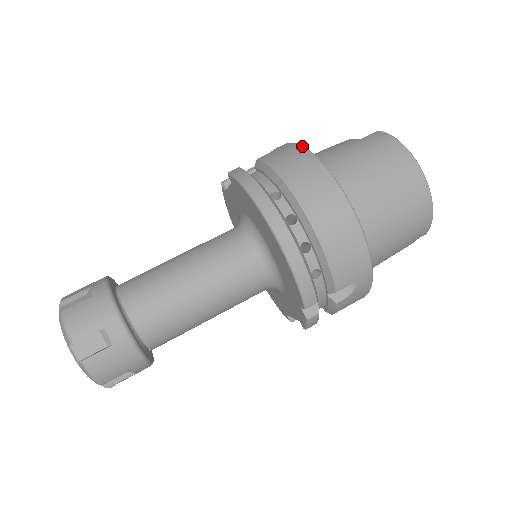
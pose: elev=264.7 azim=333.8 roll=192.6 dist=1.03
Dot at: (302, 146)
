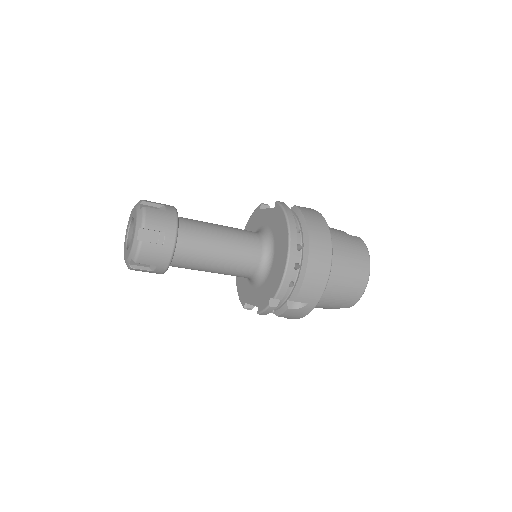
Dot at: occluded
